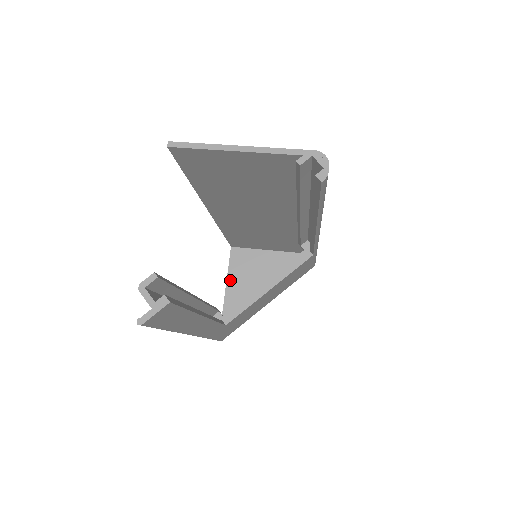
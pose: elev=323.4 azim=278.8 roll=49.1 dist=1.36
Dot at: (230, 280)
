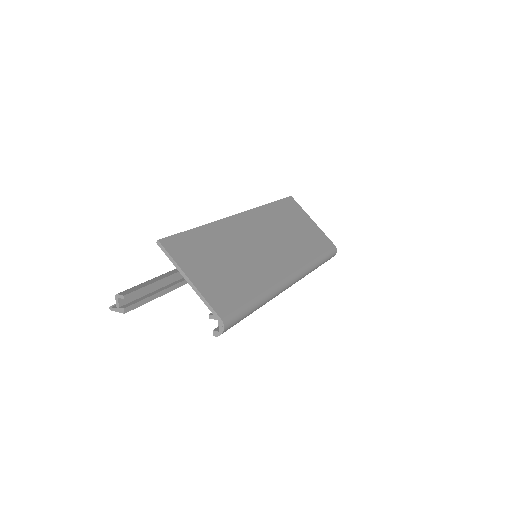
Dot at: occluded
